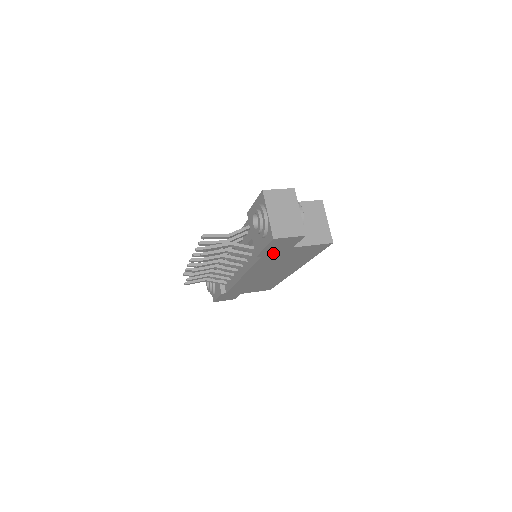
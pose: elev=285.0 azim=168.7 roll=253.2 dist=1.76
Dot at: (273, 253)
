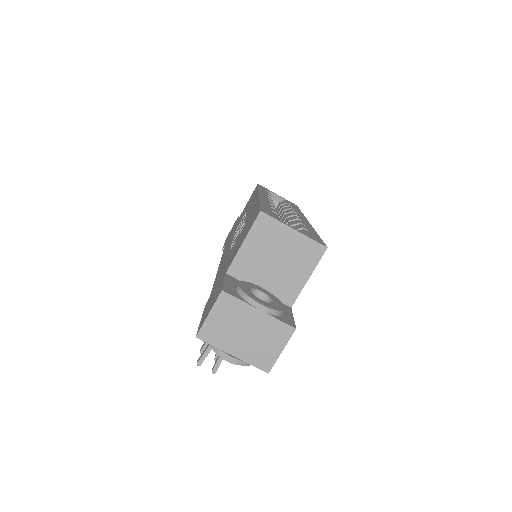
Dot at: occluded
